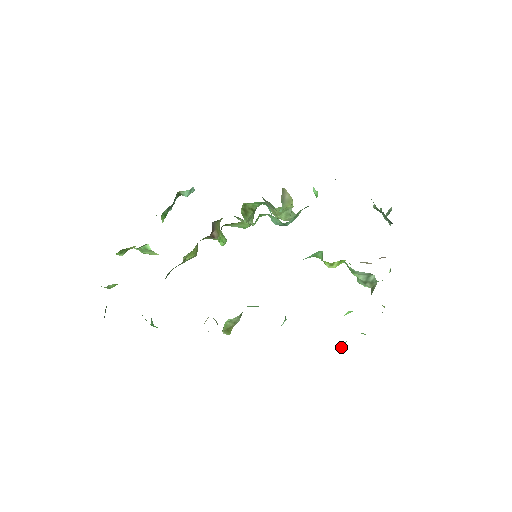
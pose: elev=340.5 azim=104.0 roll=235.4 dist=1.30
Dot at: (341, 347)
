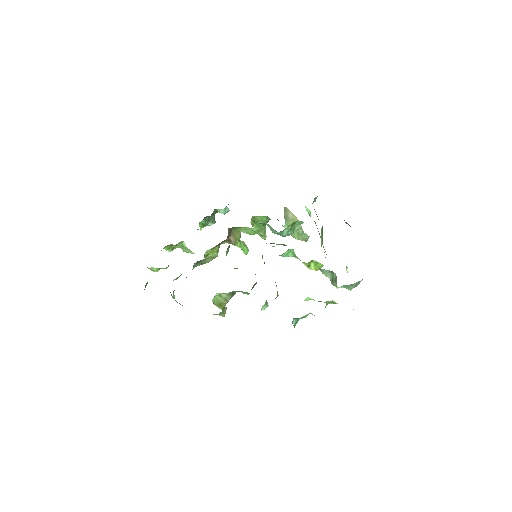
Dot at: (294, 323)
